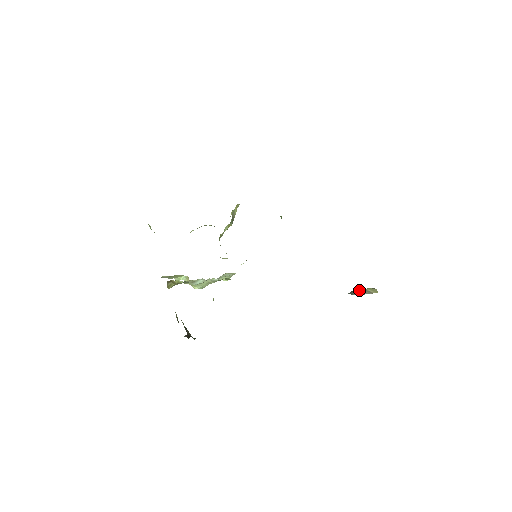
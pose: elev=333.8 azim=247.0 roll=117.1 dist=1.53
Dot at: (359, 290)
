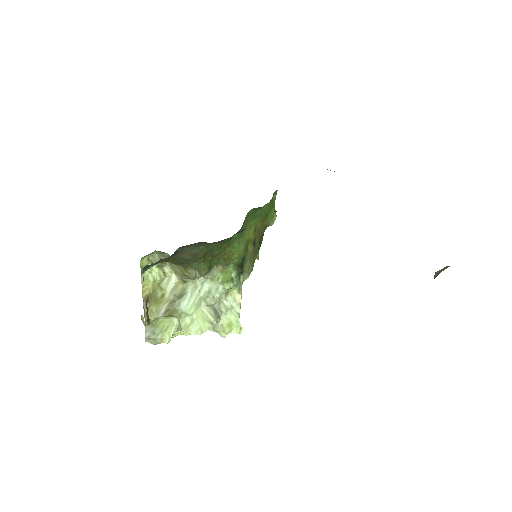
Dot at: occluded
